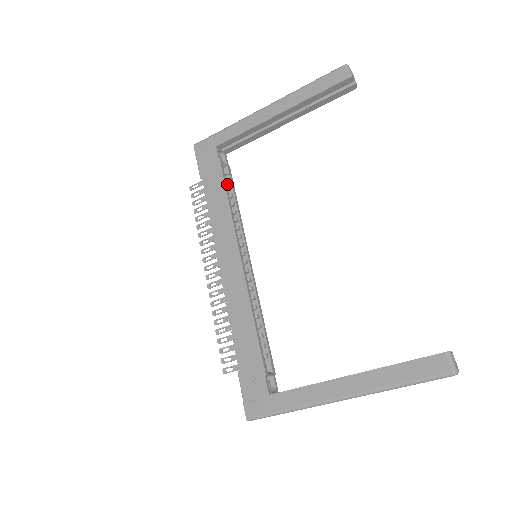
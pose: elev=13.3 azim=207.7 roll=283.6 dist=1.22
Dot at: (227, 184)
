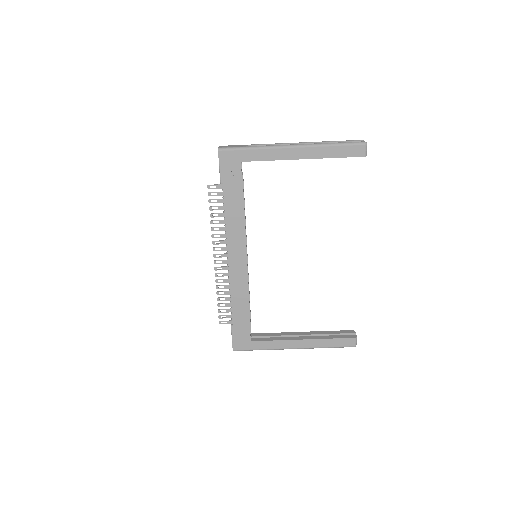
Dot at: occluded
